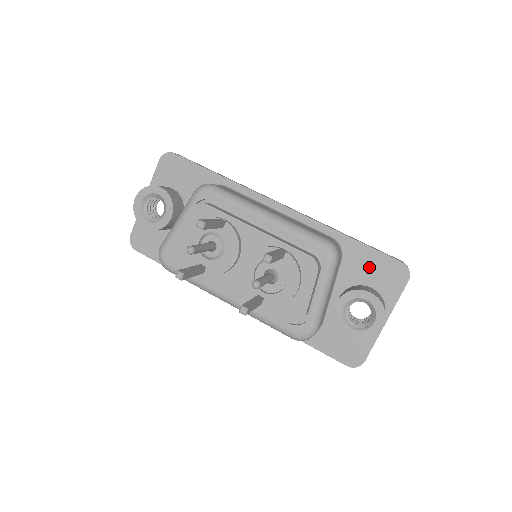
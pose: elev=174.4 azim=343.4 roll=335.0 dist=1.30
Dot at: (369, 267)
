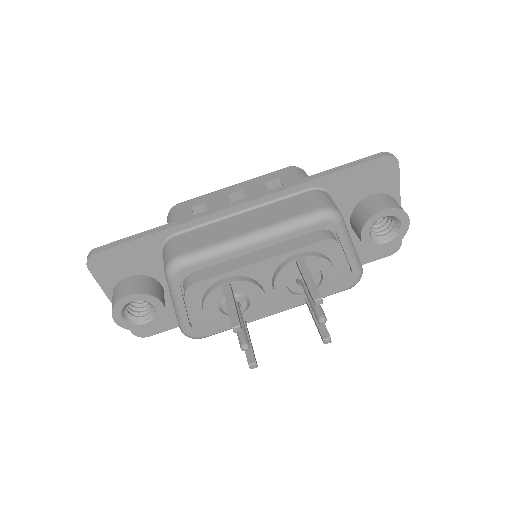
Dot at: (359, 183)
